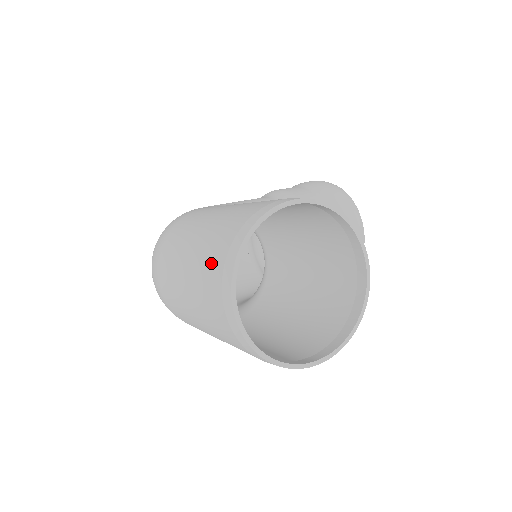
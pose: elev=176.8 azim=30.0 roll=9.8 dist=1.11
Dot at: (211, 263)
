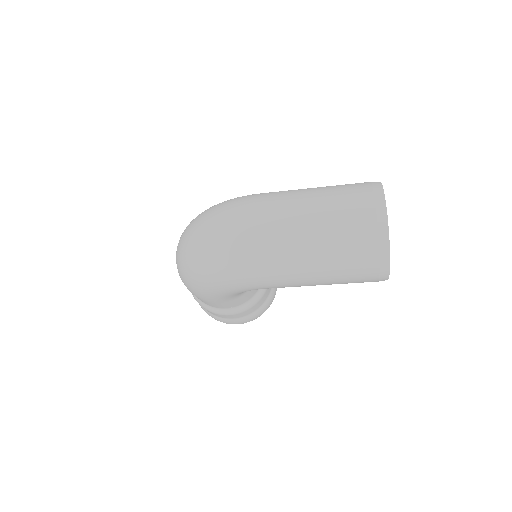
Dot at: (356, 196)
